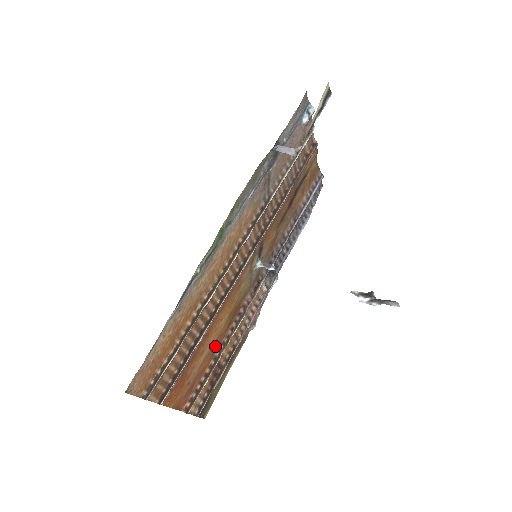
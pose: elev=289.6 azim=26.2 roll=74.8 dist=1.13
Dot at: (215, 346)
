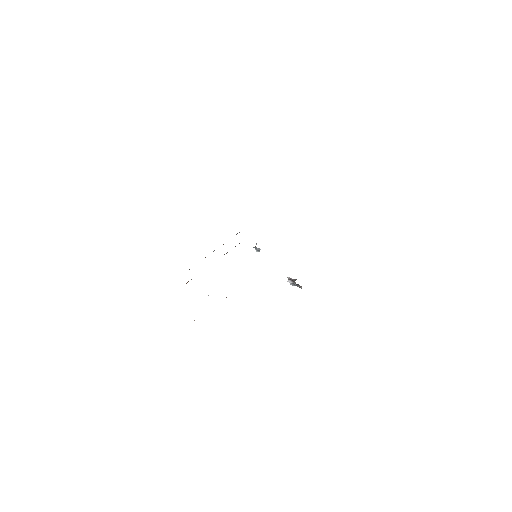
Dot at: occluded
